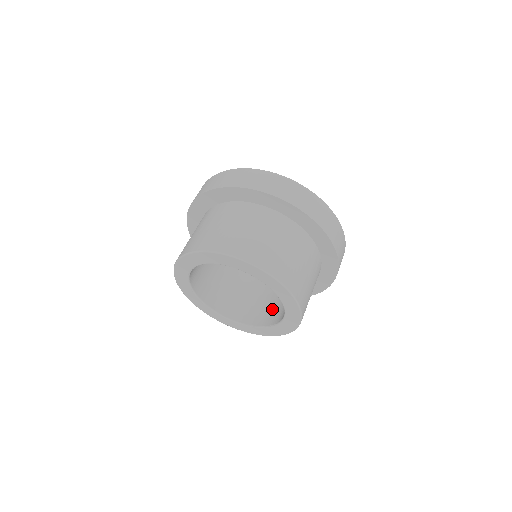
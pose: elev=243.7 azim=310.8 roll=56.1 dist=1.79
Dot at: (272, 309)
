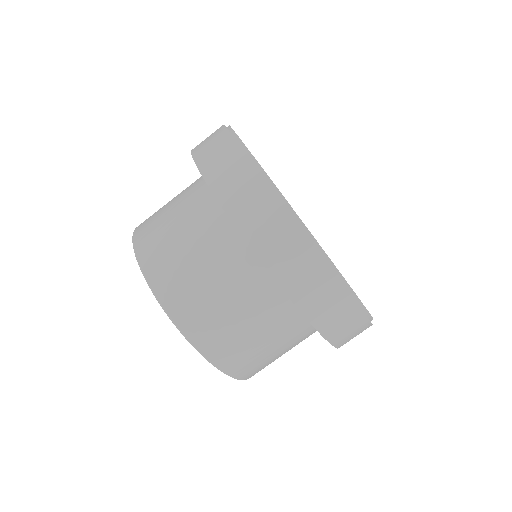
Dot at: occluded
